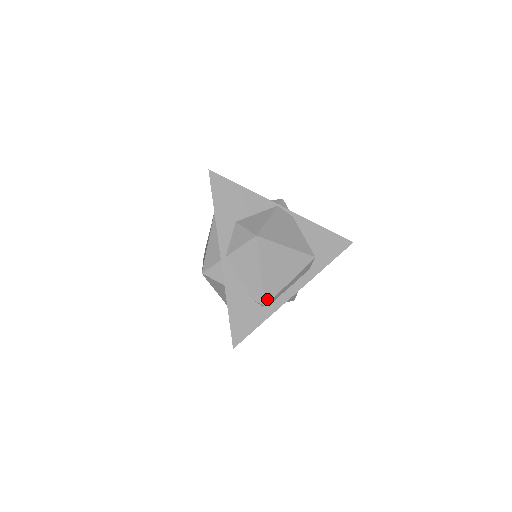
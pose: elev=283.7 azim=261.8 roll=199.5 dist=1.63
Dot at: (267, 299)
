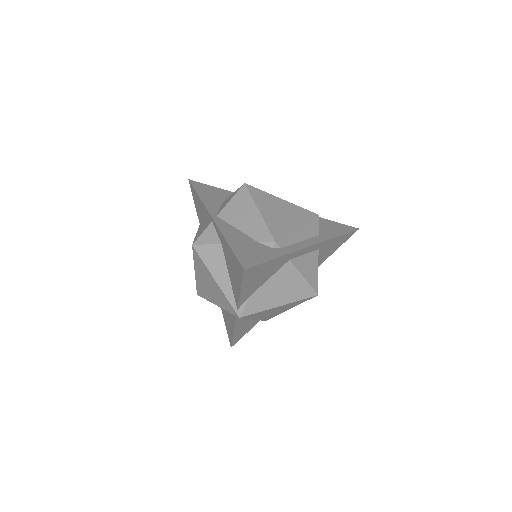
Dot at: (275, 236)
